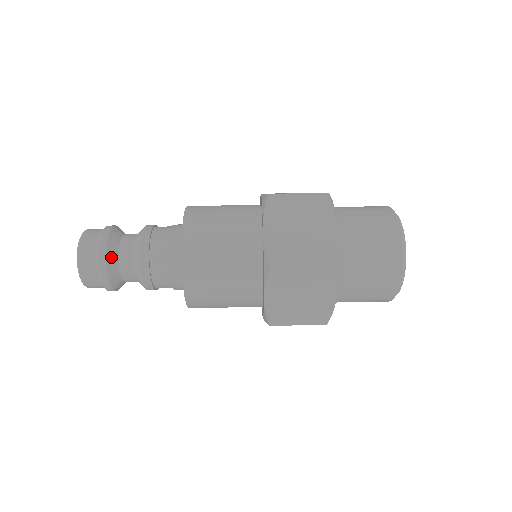
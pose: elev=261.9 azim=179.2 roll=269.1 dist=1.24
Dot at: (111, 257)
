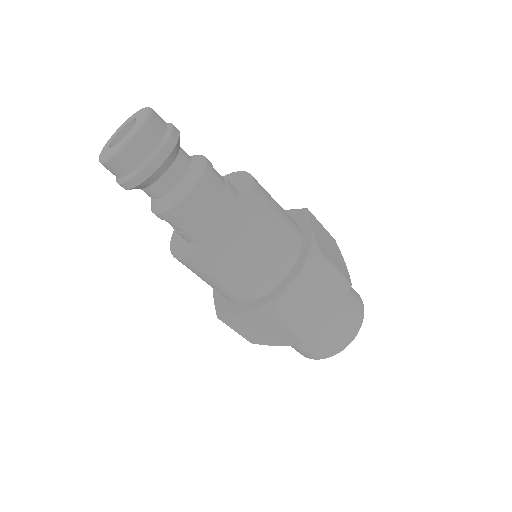
Dot at: (155, 175)
